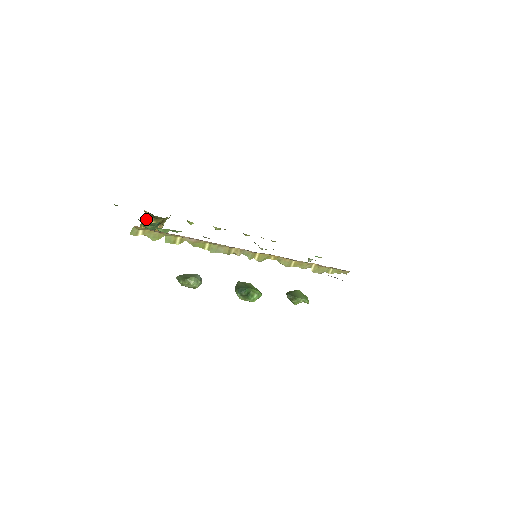
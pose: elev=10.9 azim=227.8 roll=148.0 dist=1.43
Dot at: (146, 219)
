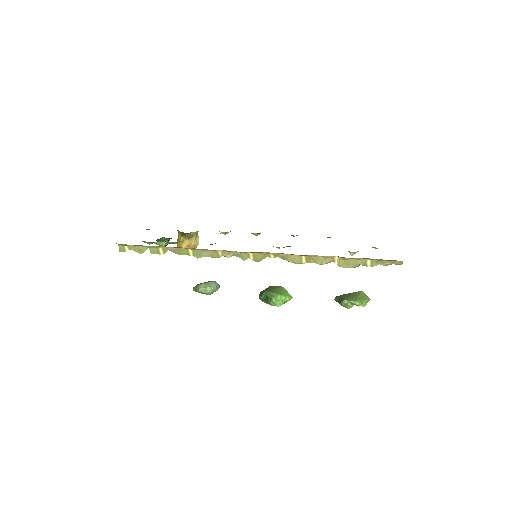
Dot at: (179, 236)
